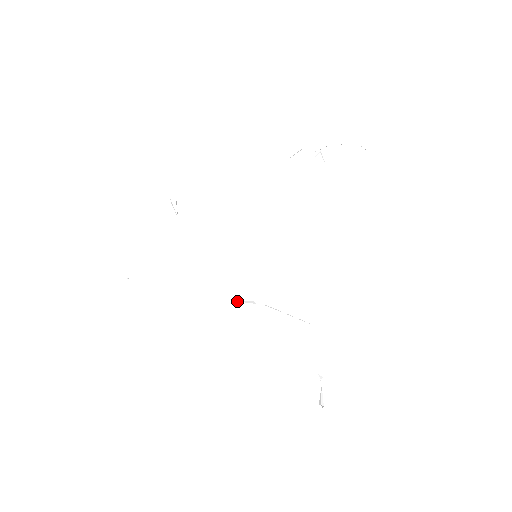
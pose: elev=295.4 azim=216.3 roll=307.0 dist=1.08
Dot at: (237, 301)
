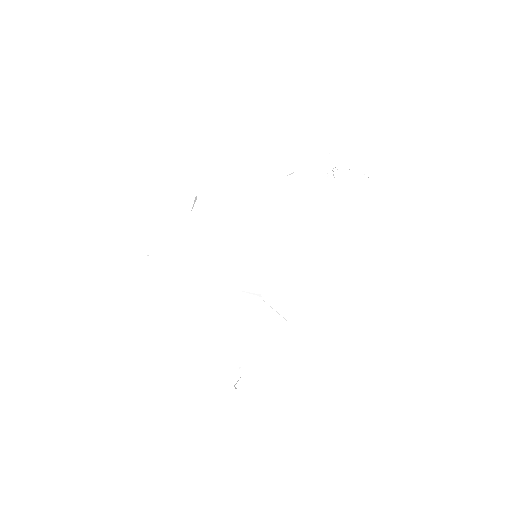
Dot at: (244, 291)
